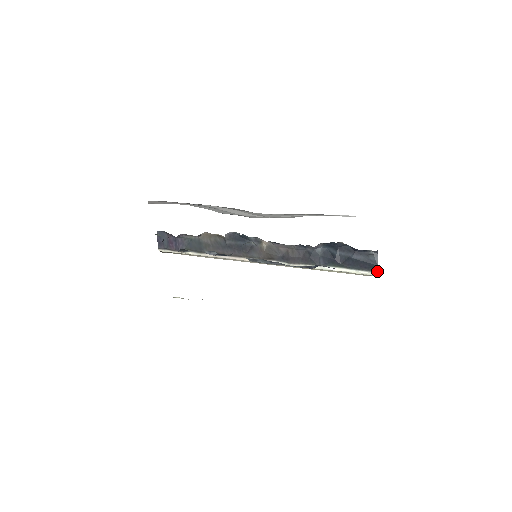
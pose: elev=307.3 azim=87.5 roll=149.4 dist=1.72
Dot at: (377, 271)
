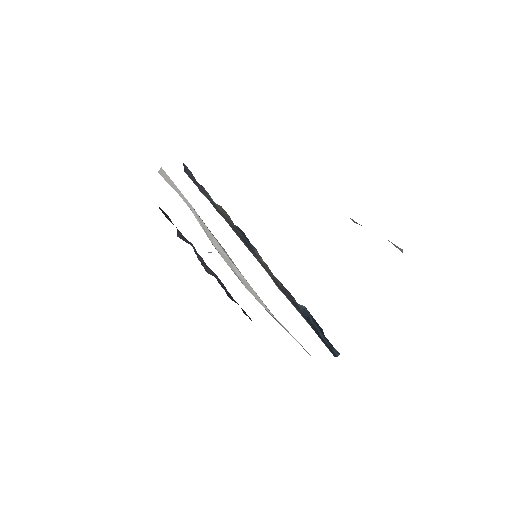
Dot at: occluded
